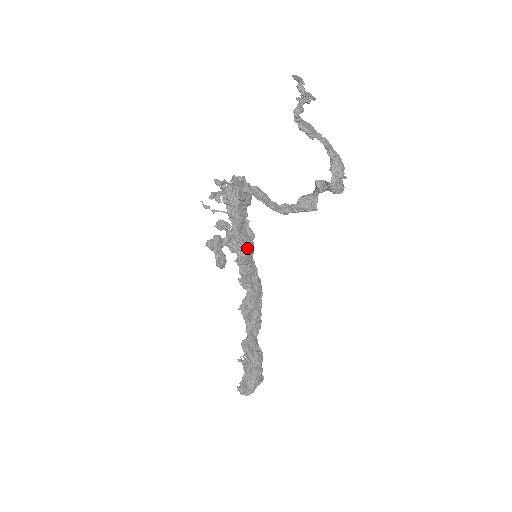
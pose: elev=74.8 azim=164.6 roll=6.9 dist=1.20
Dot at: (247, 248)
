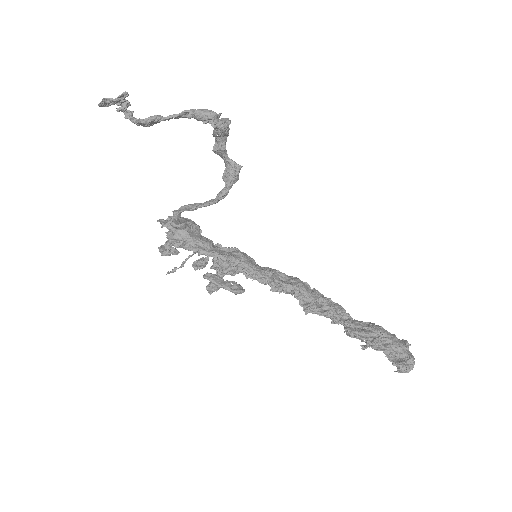
Dot at: (241, 258)
